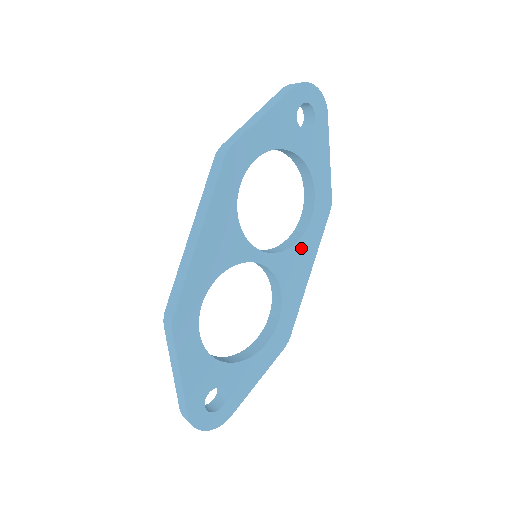
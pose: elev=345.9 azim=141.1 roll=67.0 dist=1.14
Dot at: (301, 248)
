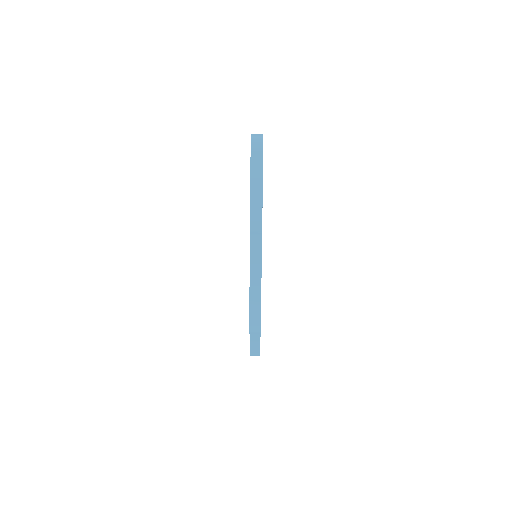
Dot at: occluded
